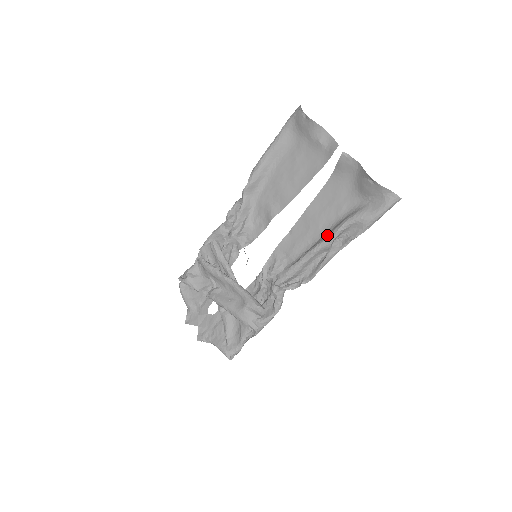
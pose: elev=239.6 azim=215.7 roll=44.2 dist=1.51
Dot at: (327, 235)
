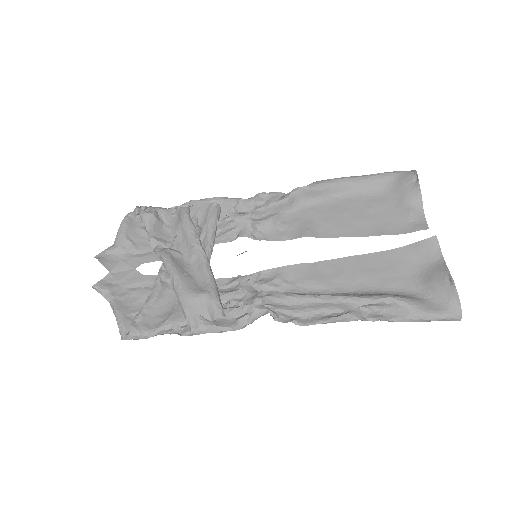
Dot at: (362, 295)
